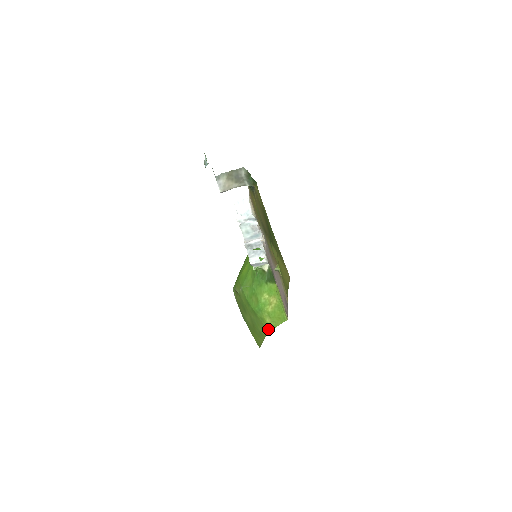
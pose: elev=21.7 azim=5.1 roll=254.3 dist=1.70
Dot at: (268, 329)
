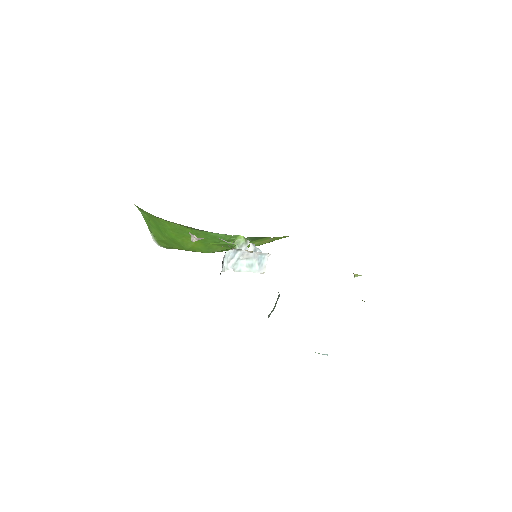
Dot at: occluded
